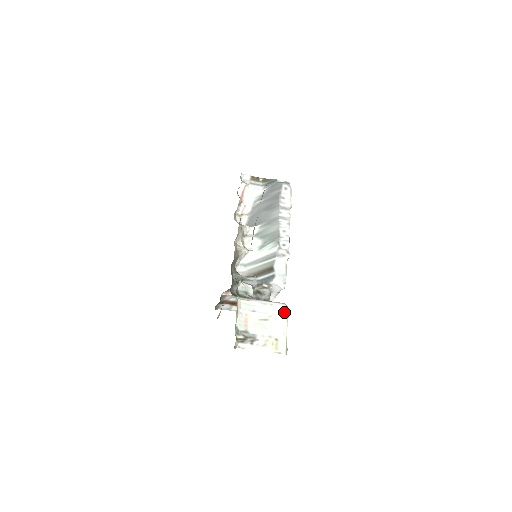
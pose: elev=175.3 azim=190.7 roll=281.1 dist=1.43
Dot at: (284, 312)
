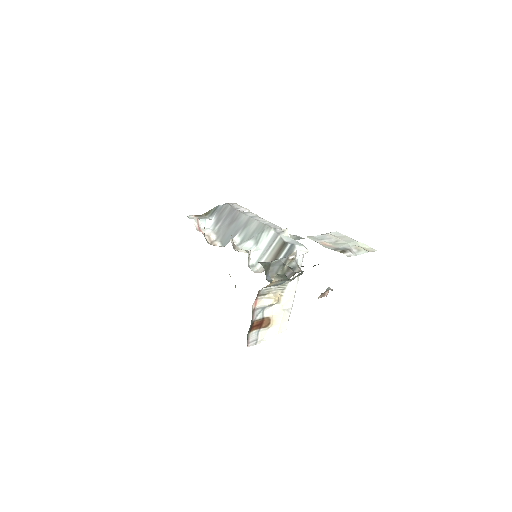
Dot at: (340, 234)
